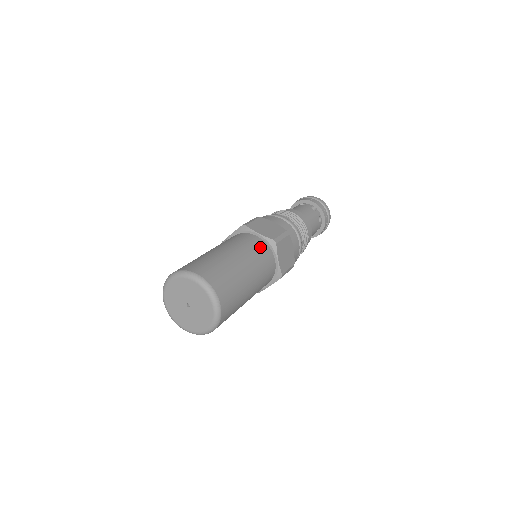
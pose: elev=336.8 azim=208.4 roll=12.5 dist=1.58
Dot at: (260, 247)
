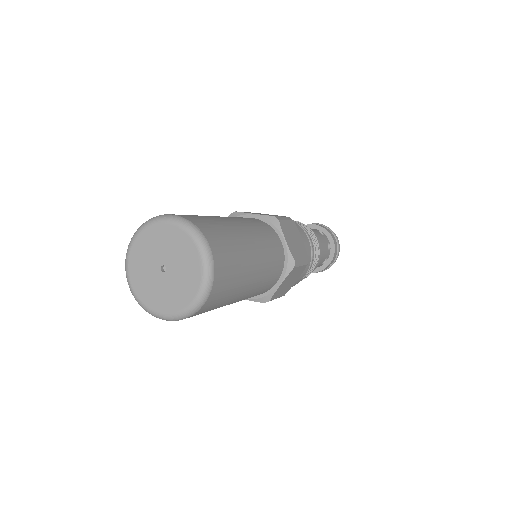
Dot at: (278, 258)
